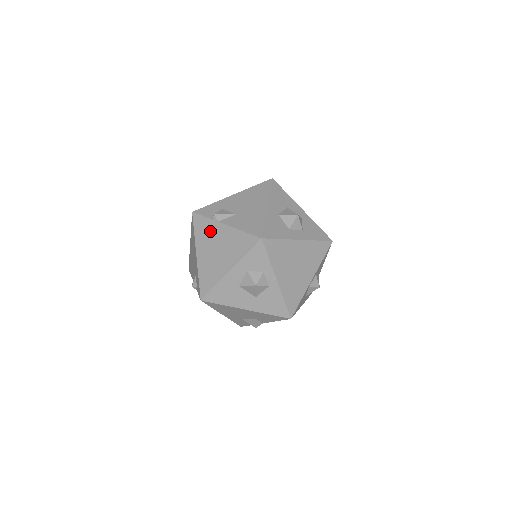
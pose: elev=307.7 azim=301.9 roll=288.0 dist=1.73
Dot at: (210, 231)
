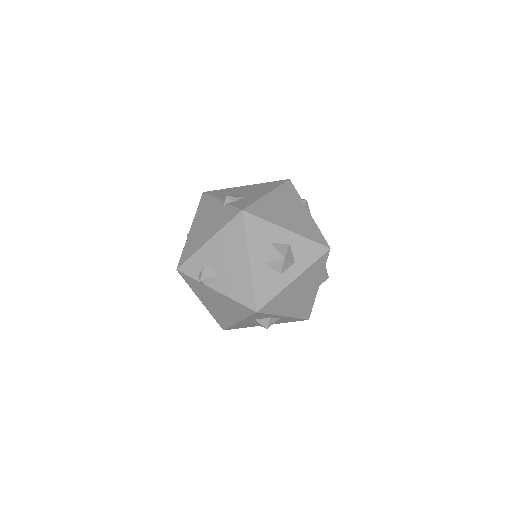
Dot at: (203, 290)
